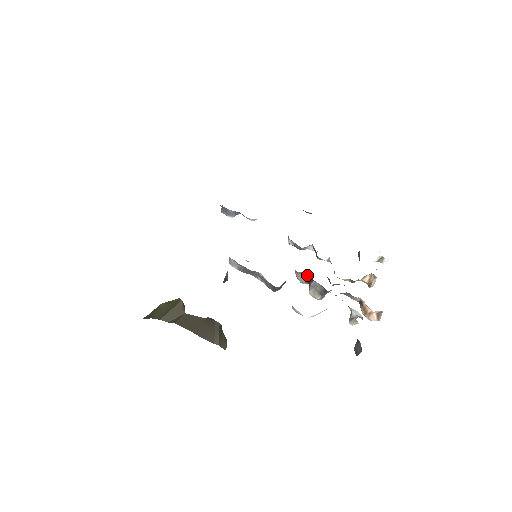
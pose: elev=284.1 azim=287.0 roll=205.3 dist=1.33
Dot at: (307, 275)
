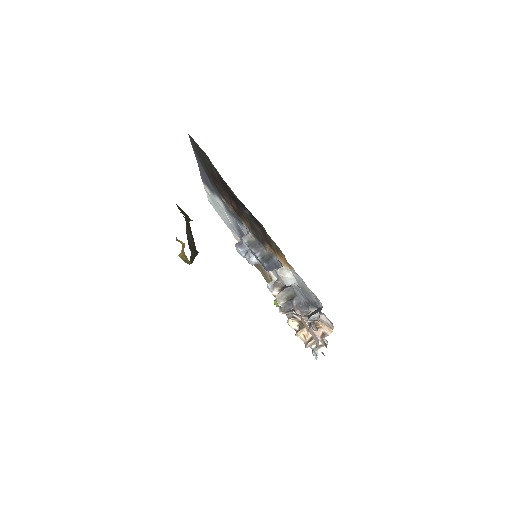
Dot at: occluded
